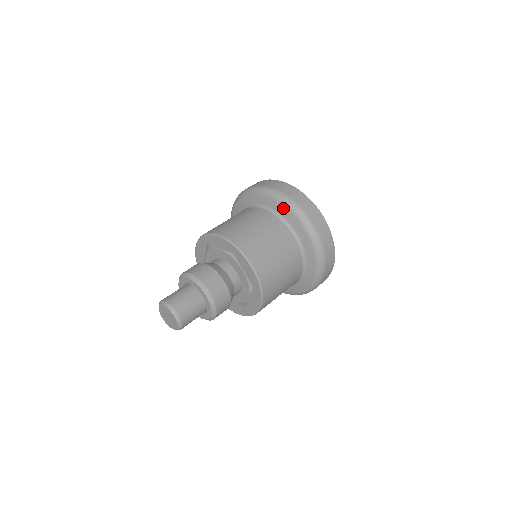
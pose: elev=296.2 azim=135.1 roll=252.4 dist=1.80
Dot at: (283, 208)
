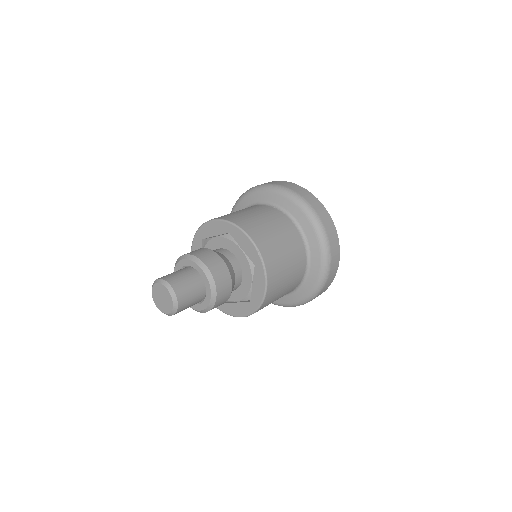
Dot at: (276, 196)
